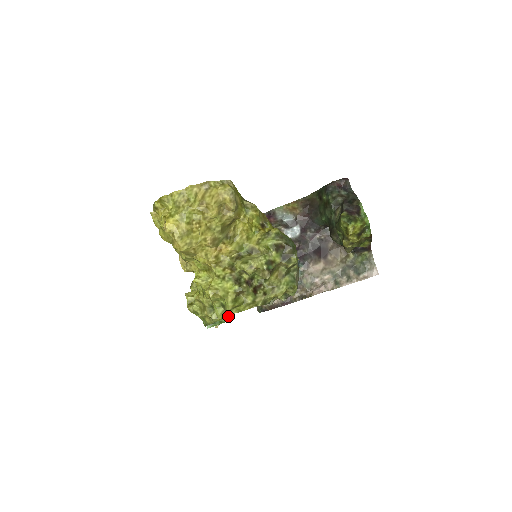
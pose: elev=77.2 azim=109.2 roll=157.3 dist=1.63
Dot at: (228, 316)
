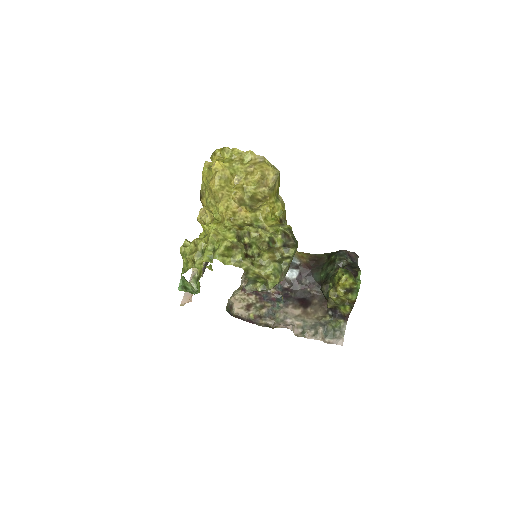
Dot at: (210, 267)
